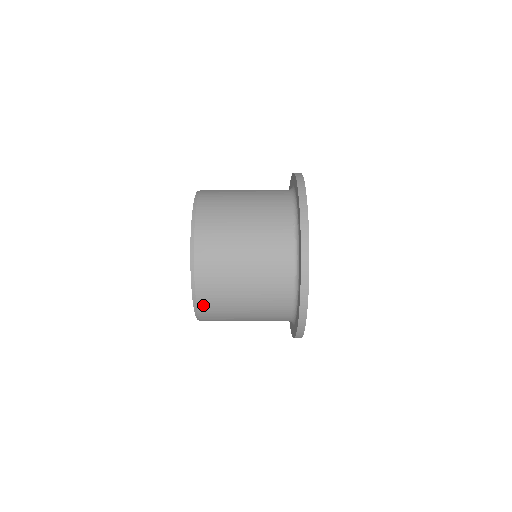
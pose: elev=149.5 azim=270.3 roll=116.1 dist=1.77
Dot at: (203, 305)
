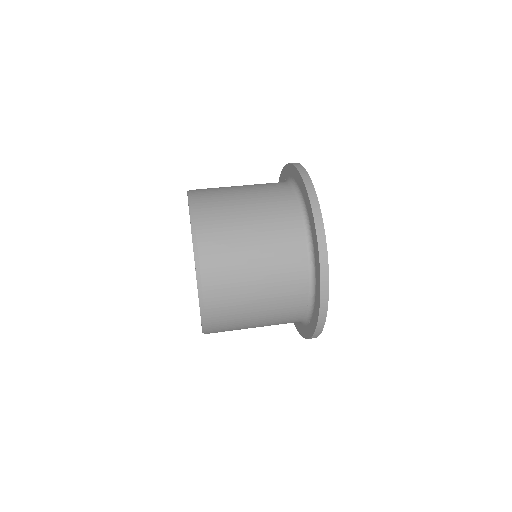
Dot at: occluded
